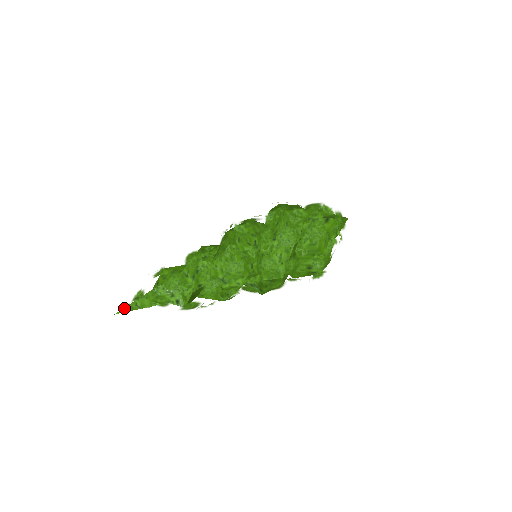
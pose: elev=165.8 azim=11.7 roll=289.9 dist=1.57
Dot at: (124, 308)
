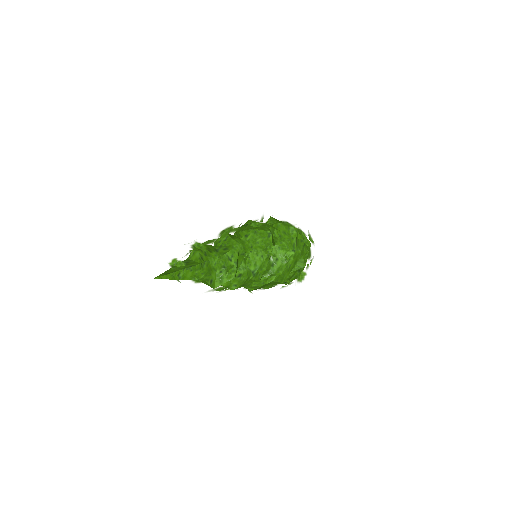
Dot at: (166, 275)
